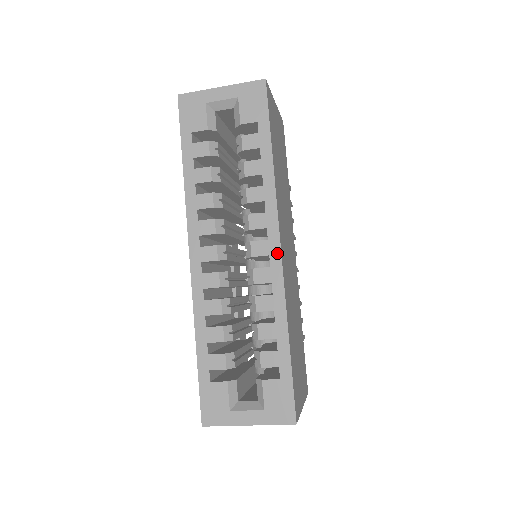
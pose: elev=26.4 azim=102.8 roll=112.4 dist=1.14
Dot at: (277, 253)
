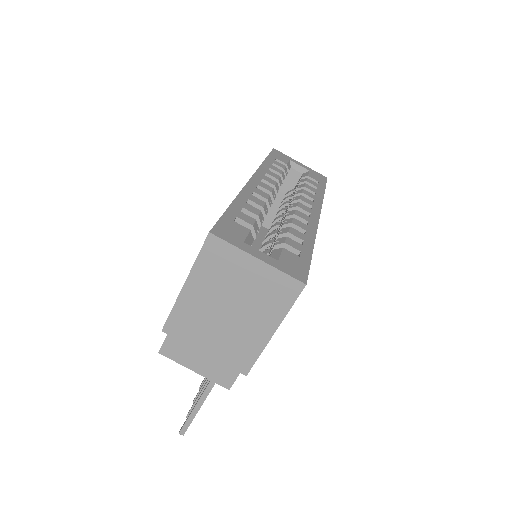
Dot at: (317, 216)
